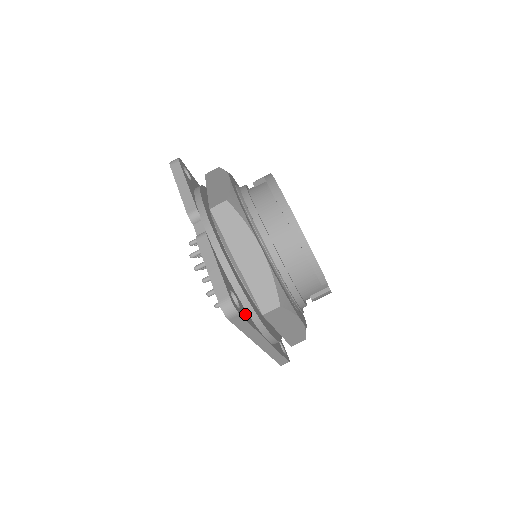
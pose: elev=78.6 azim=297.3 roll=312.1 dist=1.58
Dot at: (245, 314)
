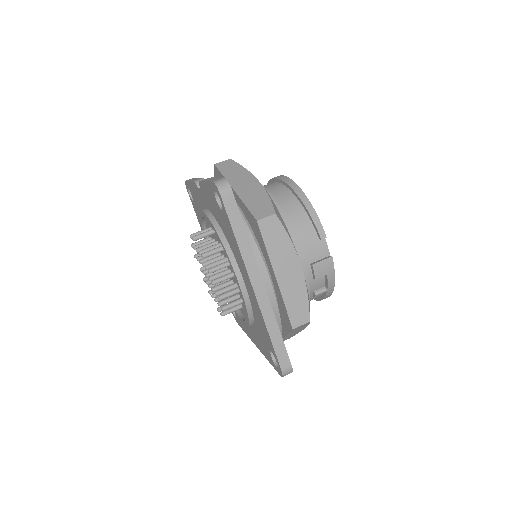
Dot at: occluded
